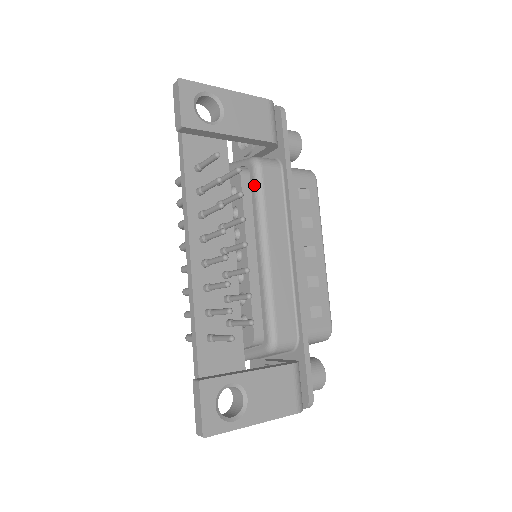
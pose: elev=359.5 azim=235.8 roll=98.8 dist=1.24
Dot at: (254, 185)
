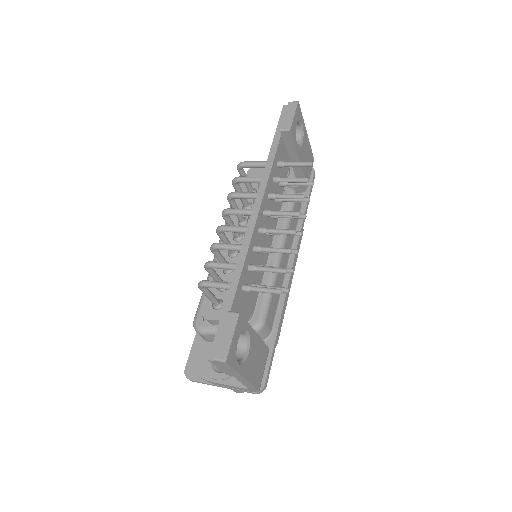
Dot at: (288, 204)
